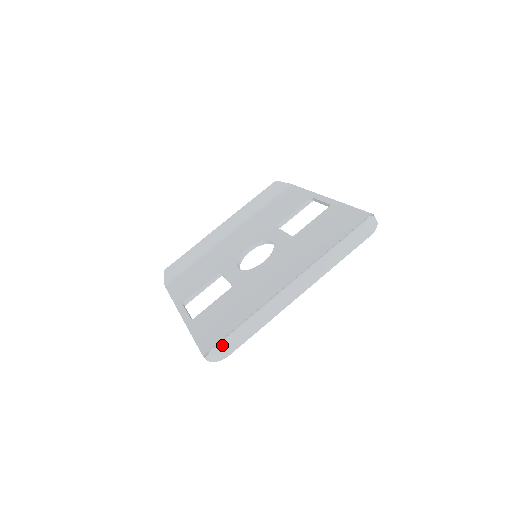
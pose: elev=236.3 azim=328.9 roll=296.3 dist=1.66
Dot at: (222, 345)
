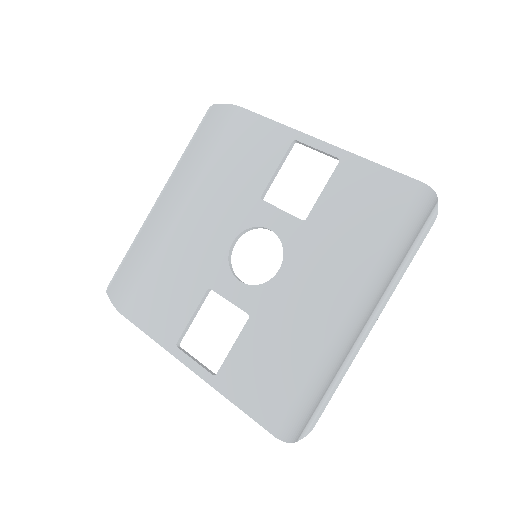
Dot at: (308, 430)
